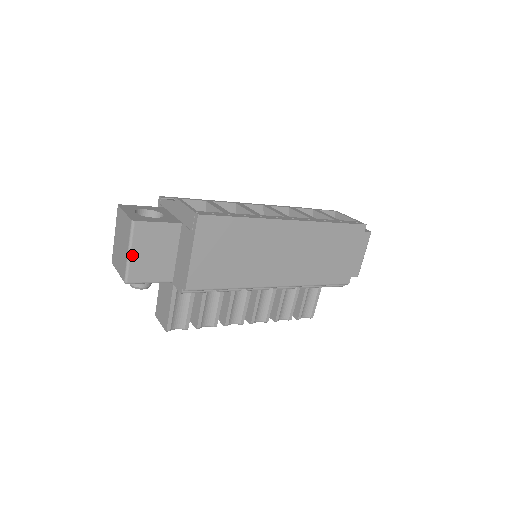
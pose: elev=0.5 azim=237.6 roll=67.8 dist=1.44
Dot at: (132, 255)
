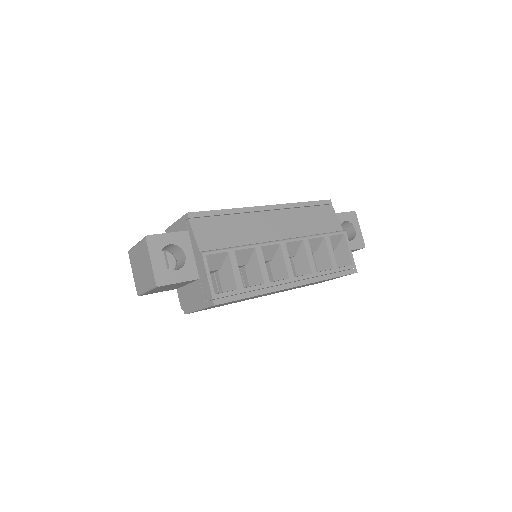
Dot at: (149, 291)
